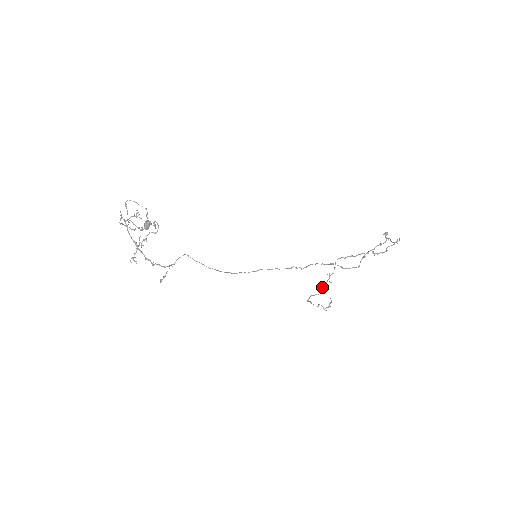
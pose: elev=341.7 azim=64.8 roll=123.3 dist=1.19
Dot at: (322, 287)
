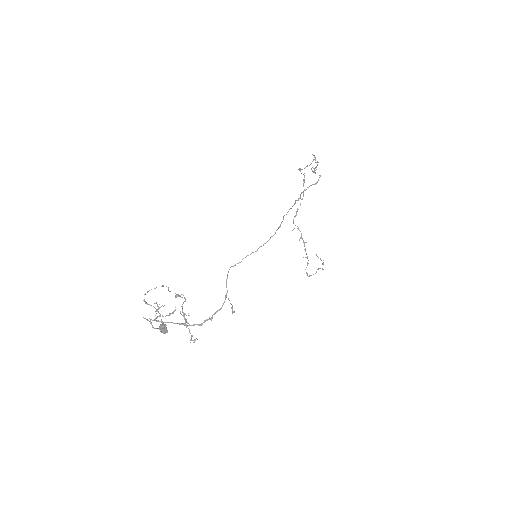
Dot at: occluded
